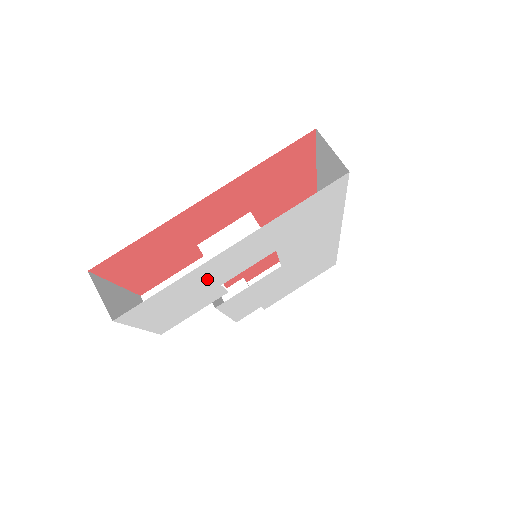
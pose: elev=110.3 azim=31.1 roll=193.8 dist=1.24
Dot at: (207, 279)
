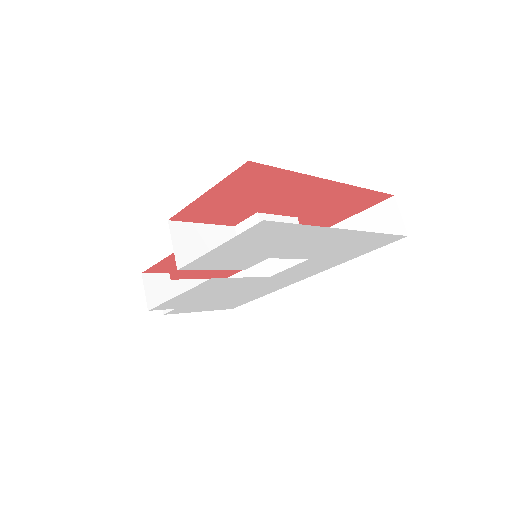
Dot at: (293, 243)
